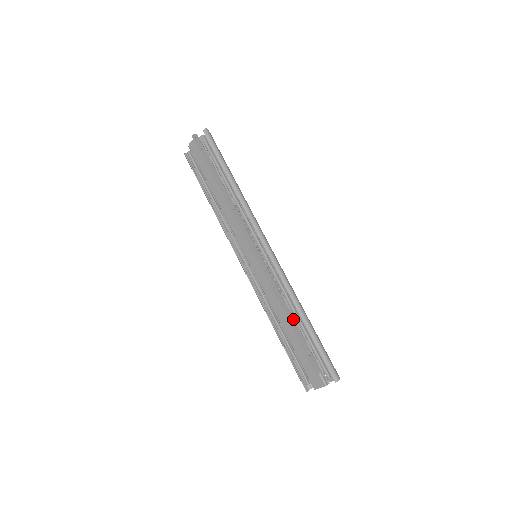
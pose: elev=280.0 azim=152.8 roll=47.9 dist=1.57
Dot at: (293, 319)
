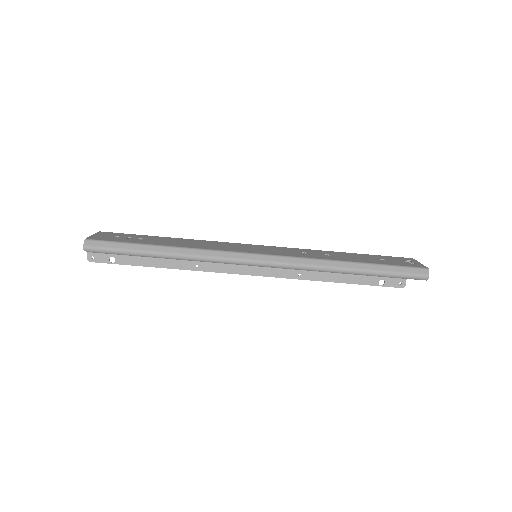
Dot at: (342, 275)
